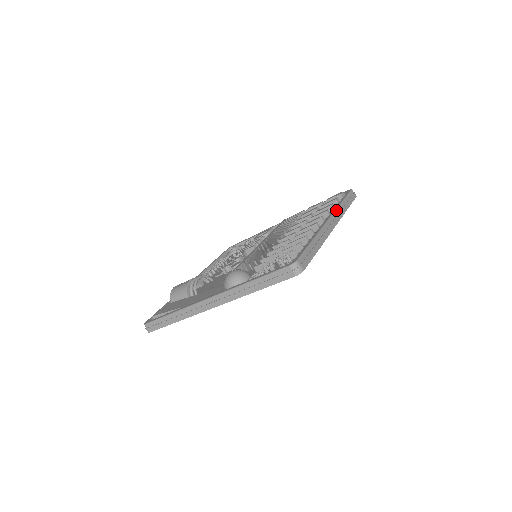
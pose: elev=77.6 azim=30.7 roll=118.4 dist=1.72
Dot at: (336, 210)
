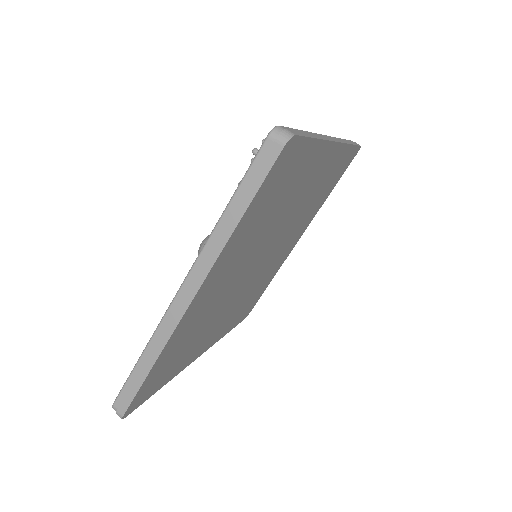
Dot at: occluded
